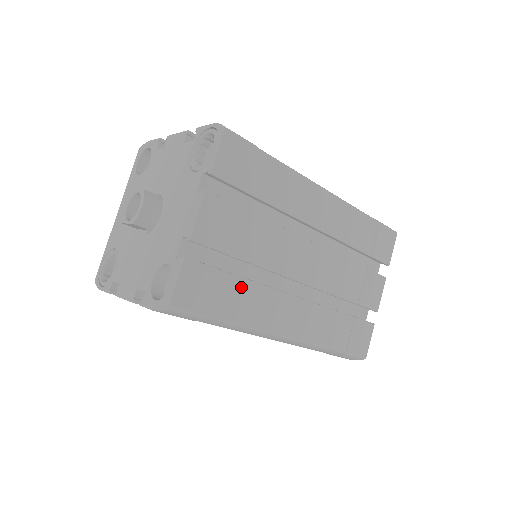
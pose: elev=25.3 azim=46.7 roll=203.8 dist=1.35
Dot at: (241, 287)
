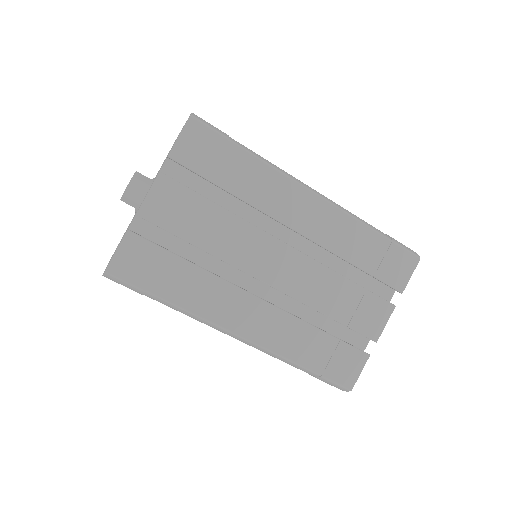
Dot at: (189, 272)
